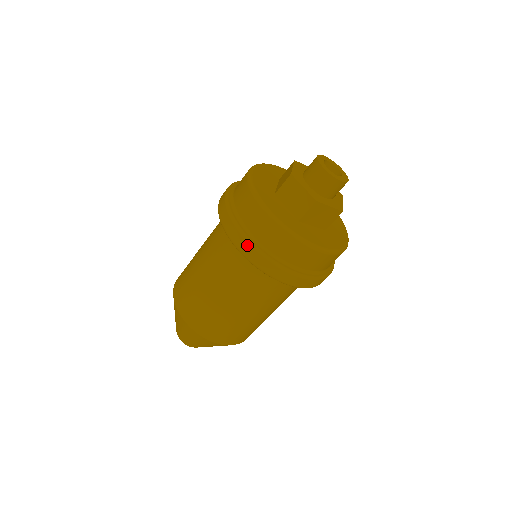
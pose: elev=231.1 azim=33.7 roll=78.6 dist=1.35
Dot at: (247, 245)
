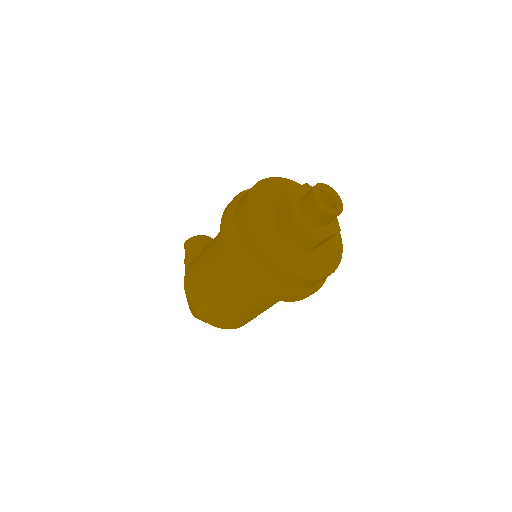
Dot at: (268, 291)
